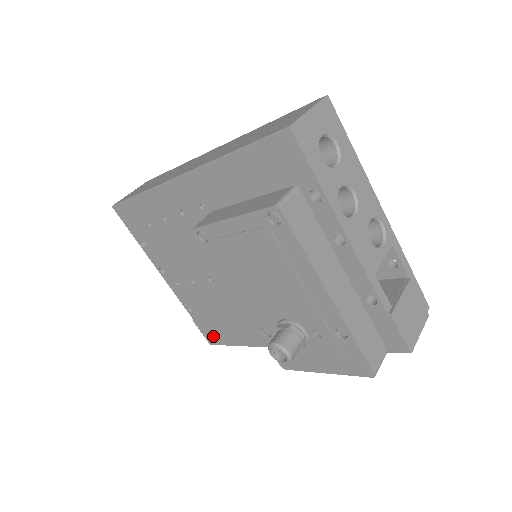
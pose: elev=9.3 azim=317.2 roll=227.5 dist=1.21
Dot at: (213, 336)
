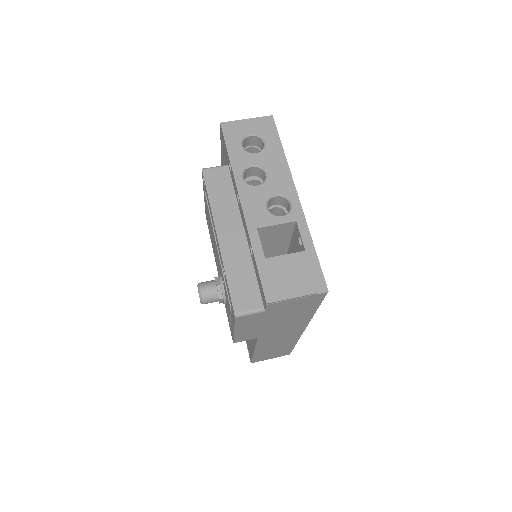
Dot at: (249, 350)
